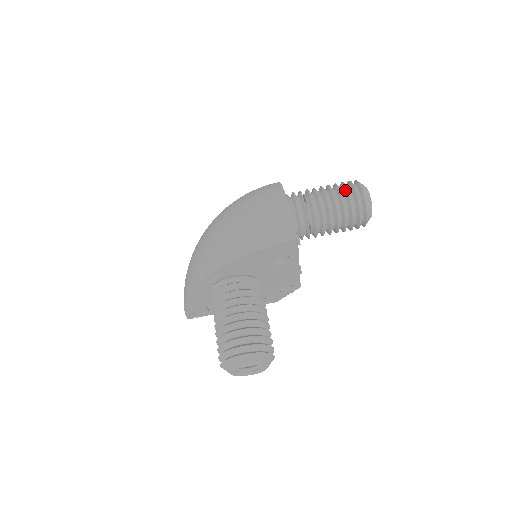
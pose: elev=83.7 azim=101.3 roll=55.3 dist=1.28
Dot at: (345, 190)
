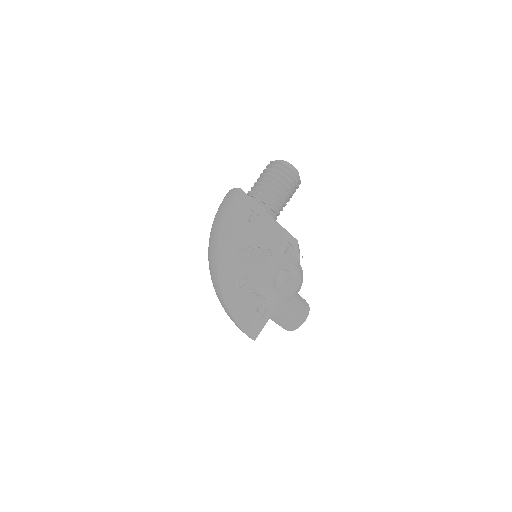
Dot at: (265, 171)
